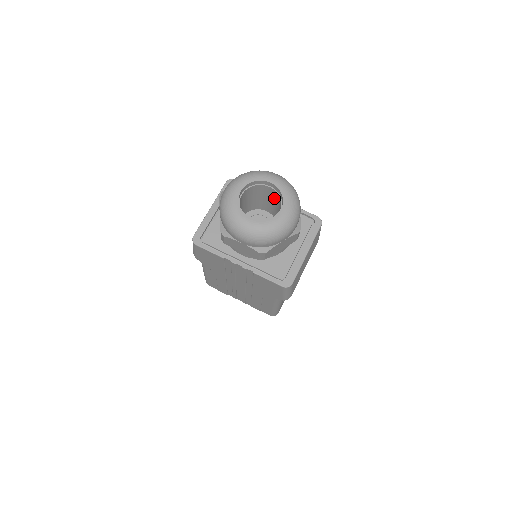
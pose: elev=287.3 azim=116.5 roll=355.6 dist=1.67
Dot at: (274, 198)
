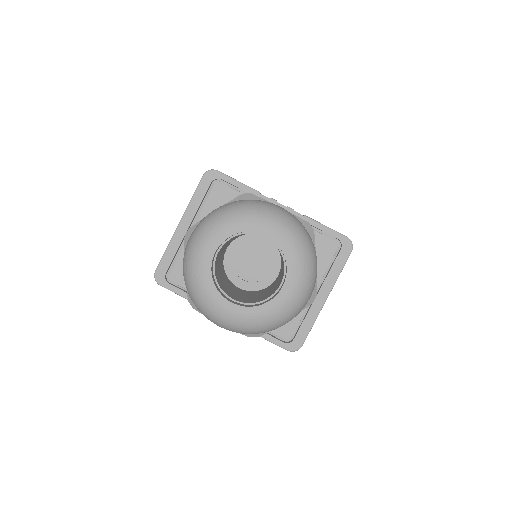
Dot at: occluded
